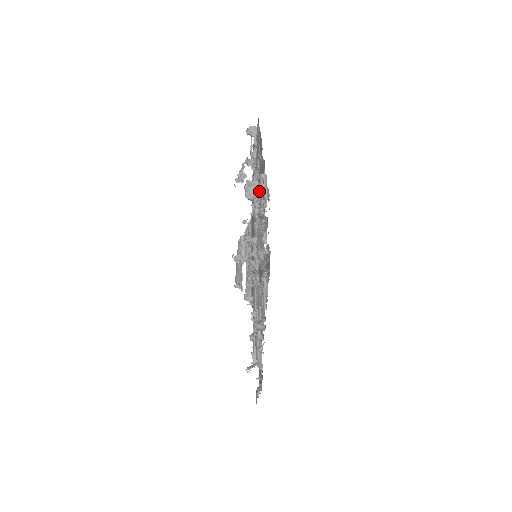
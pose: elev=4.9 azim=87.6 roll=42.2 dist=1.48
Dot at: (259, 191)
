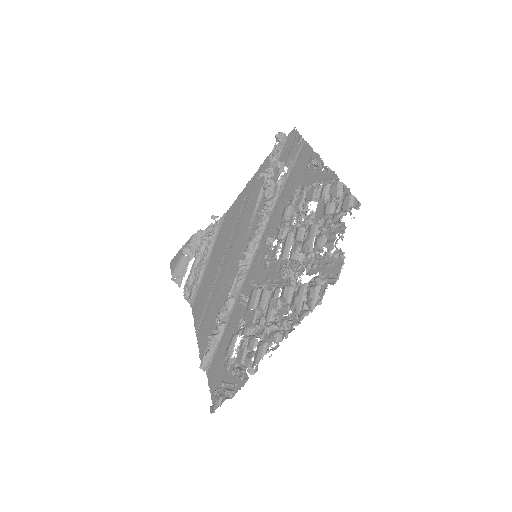
Dot at: (314, 195)
